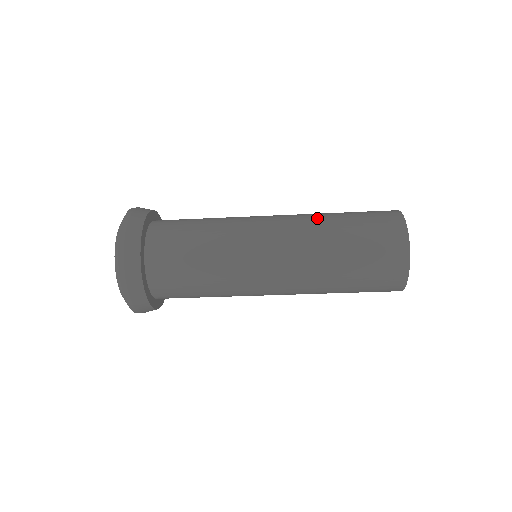
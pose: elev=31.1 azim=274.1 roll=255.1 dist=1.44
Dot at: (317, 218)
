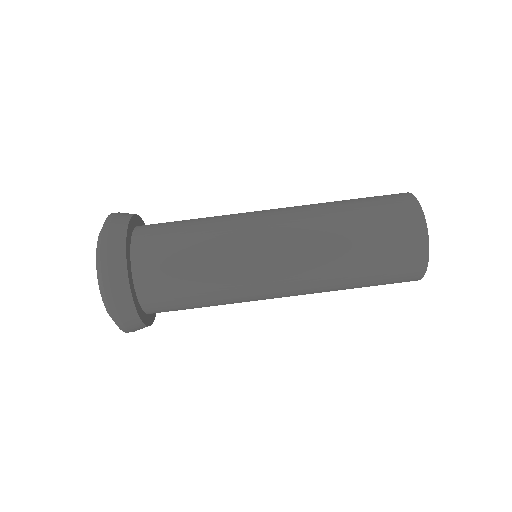
Dot at: (319, 204)
